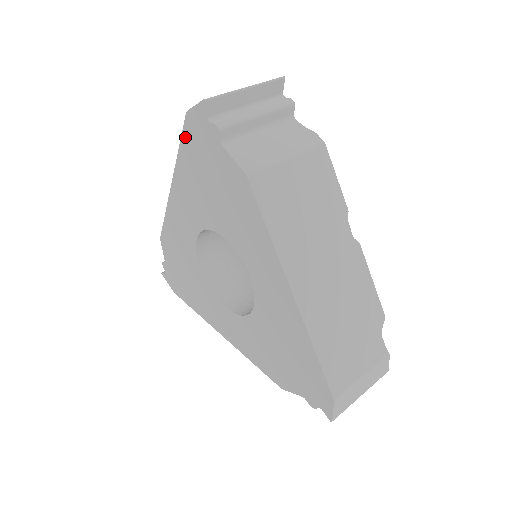
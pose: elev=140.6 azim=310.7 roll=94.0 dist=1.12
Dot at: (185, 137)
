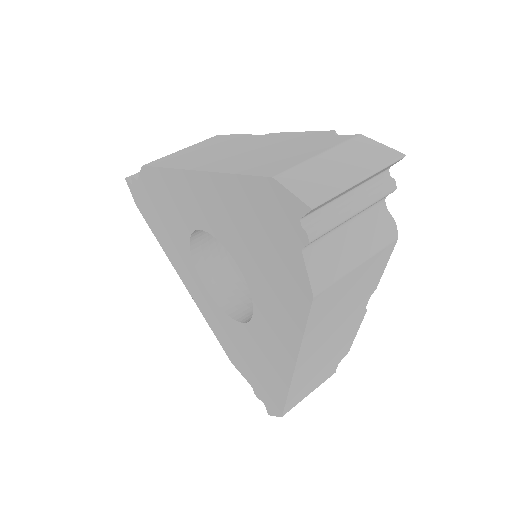
Dot at: (251, 183)
